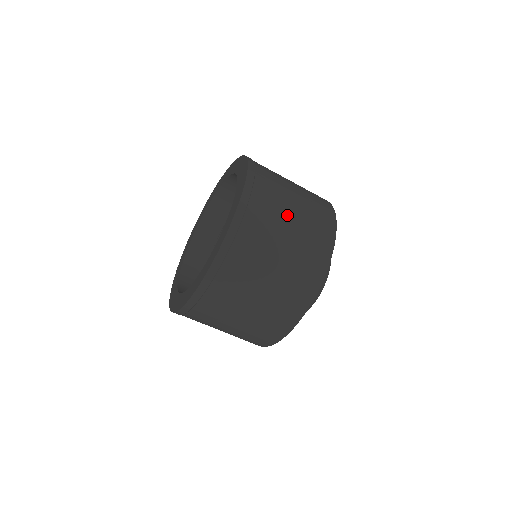
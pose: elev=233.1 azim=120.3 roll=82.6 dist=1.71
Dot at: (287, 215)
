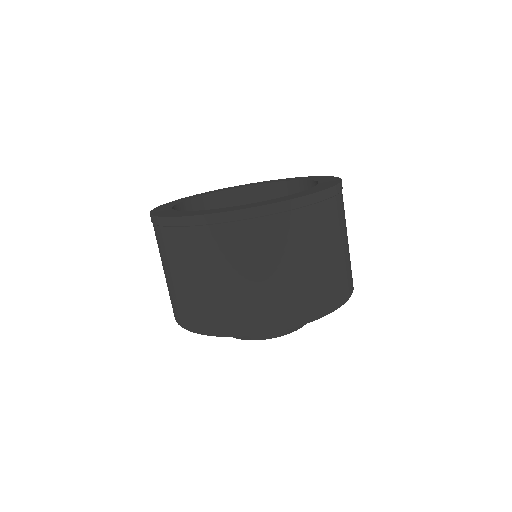
Dot at: occluded
